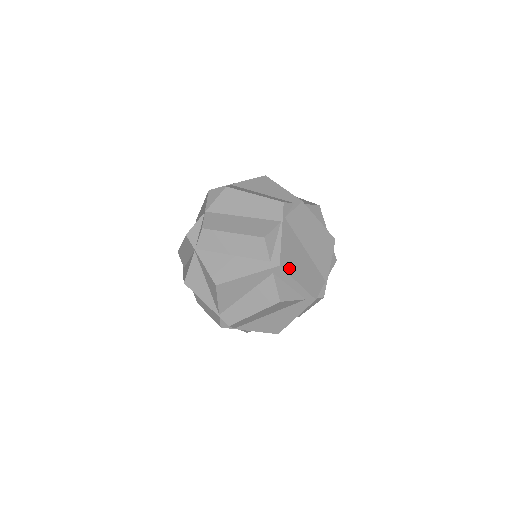
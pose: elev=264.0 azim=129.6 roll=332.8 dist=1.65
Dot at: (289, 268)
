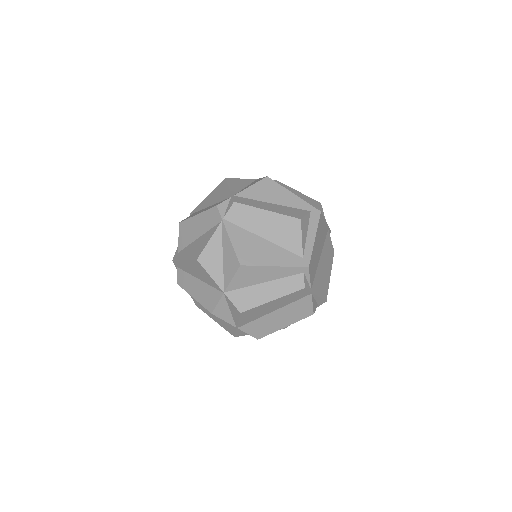
Dot at: (319, 226)
